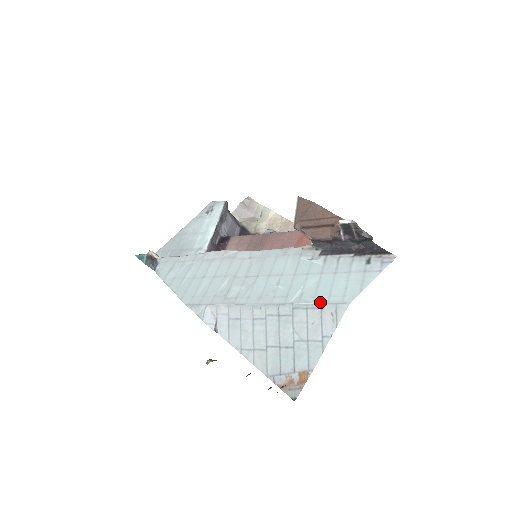
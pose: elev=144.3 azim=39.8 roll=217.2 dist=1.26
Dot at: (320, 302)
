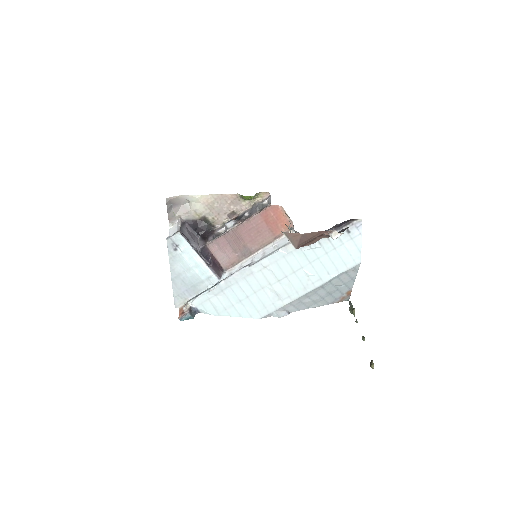
Dot at: (344, 271)
